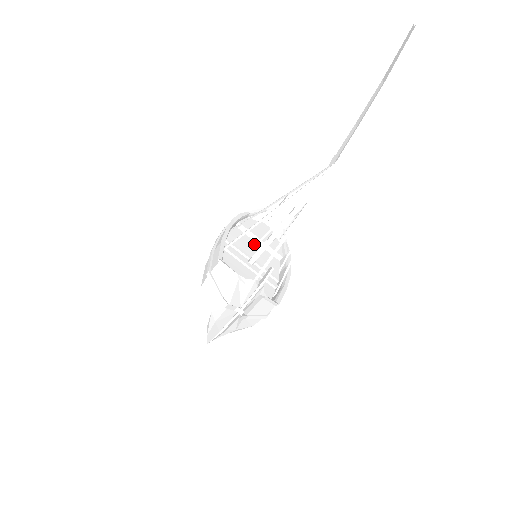
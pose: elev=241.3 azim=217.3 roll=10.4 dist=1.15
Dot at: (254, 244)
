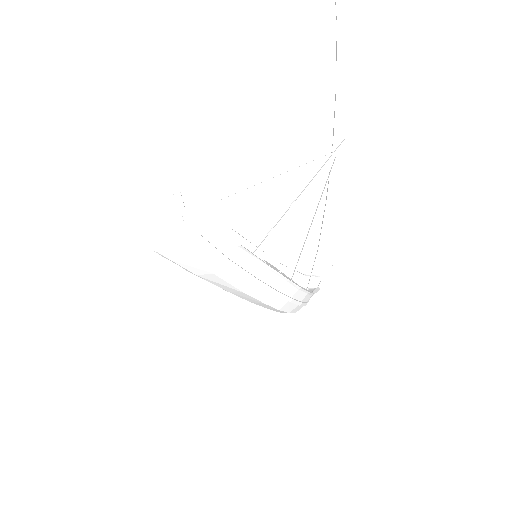
Dot at: occluded
